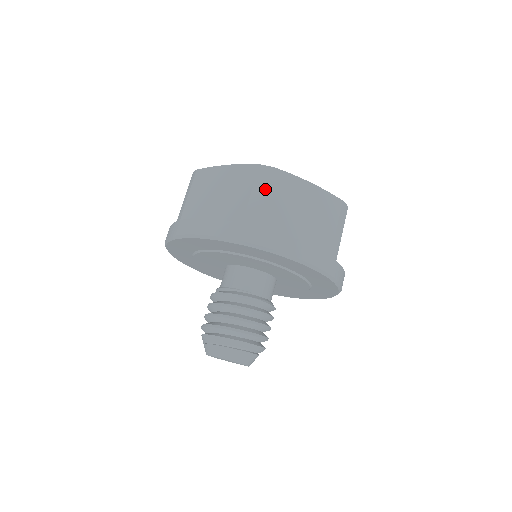
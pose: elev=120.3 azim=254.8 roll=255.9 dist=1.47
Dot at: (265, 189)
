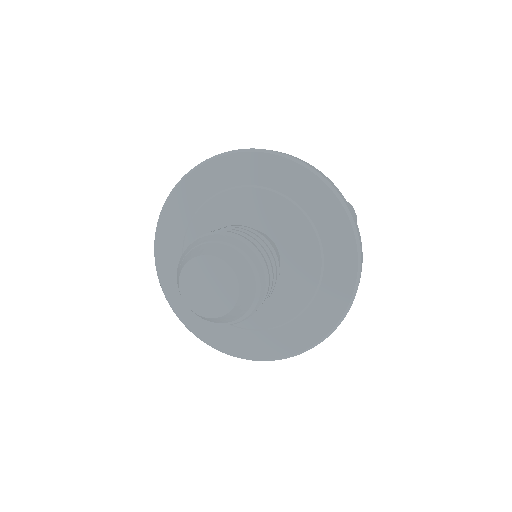
Dot at: occluded
